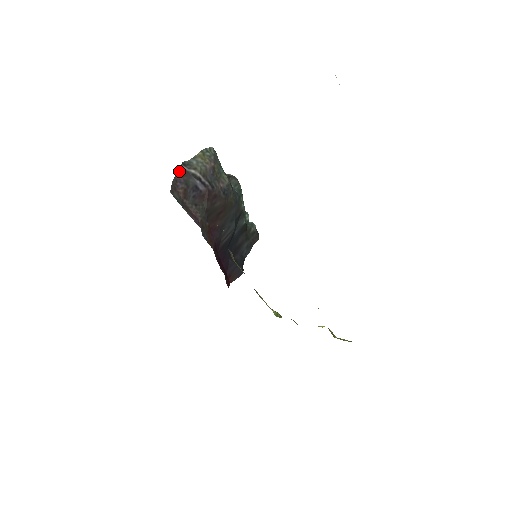
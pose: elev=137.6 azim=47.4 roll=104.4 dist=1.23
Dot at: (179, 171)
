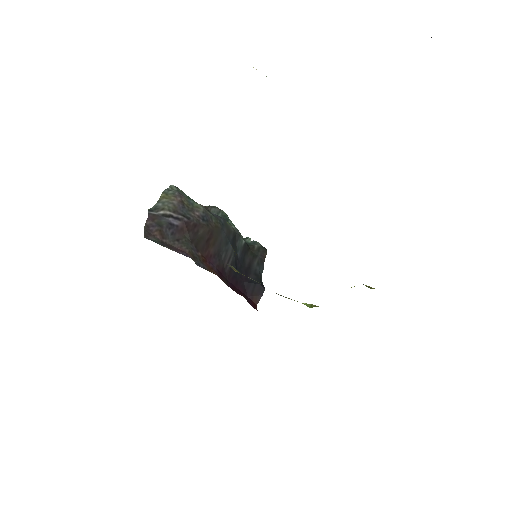
Dot at: occluded
